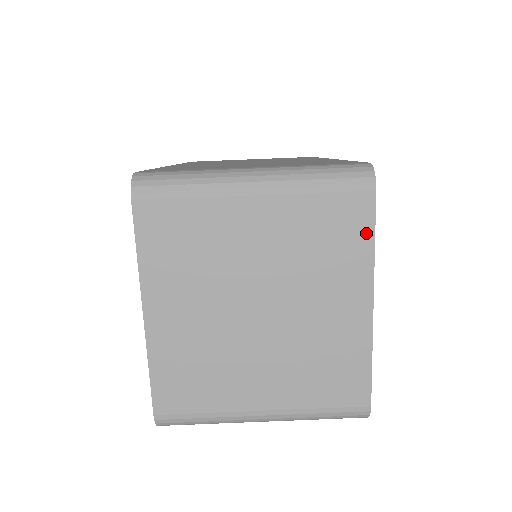
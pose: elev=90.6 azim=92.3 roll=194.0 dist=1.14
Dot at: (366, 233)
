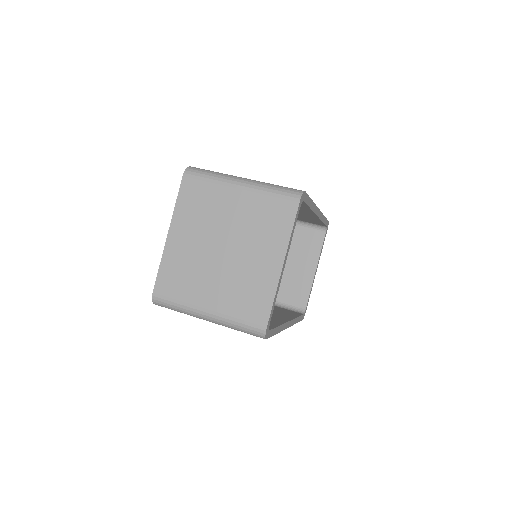
Dot at: (289, 223)
